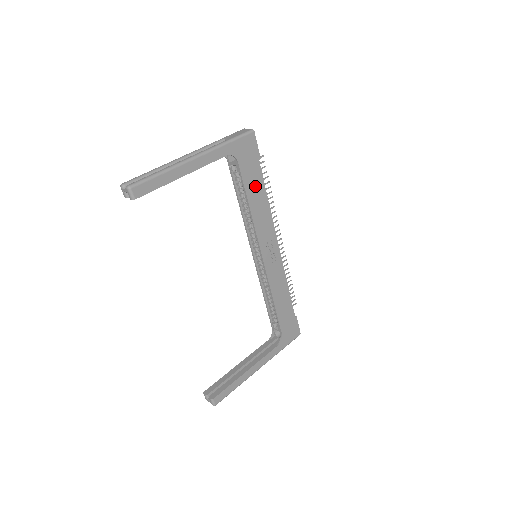
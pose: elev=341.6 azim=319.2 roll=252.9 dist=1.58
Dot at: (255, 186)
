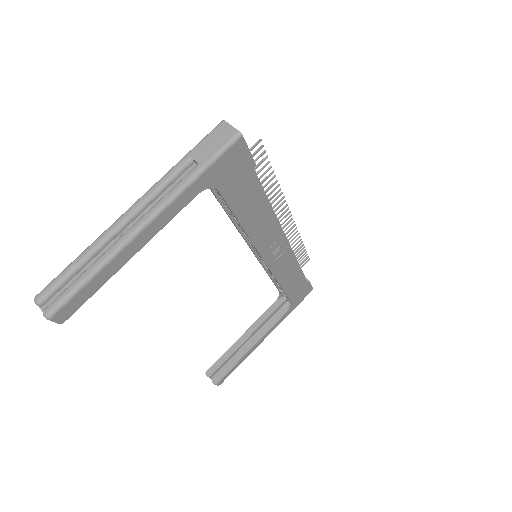
Dot at: (249, 201)
